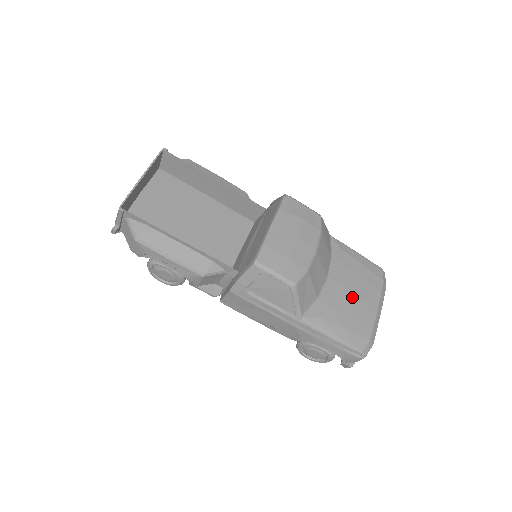
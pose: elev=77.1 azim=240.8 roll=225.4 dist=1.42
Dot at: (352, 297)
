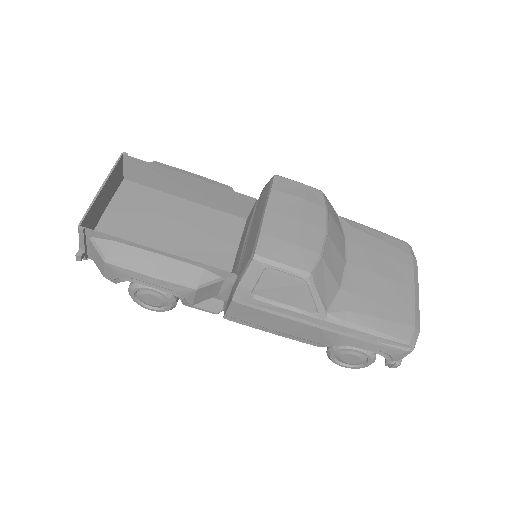
Dot at: (381, 280)
